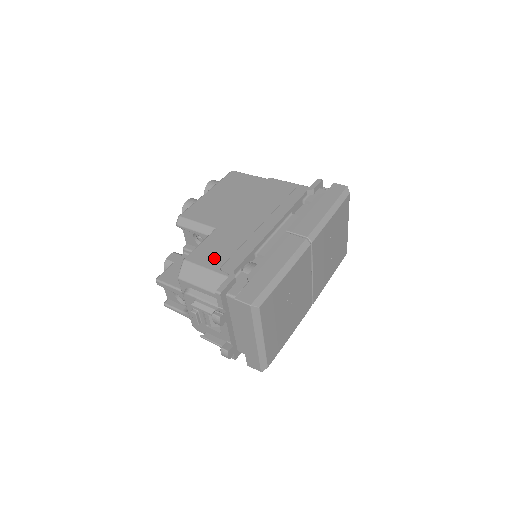
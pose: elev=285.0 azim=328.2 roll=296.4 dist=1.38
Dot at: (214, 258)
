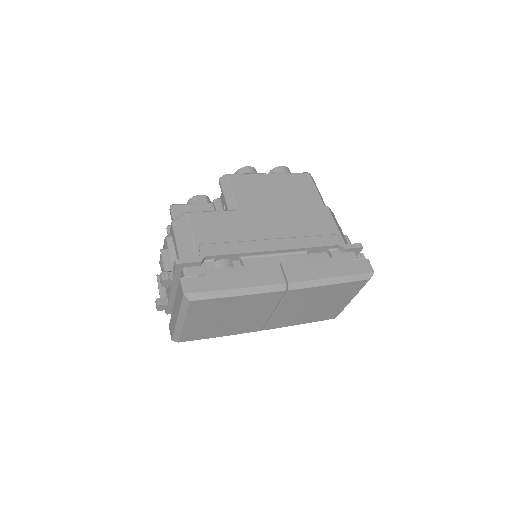
Dot at: (206, 232)
